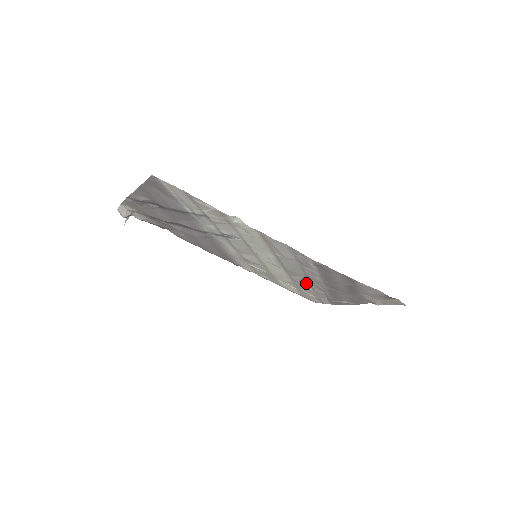
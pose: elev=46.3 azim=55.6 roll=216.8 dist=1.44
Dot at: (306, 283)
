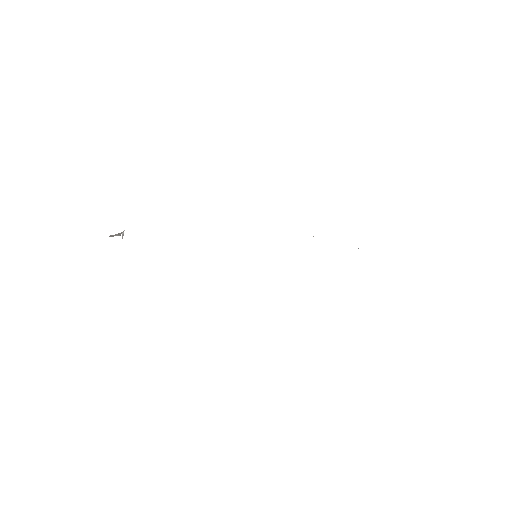
Dot at: occluded
